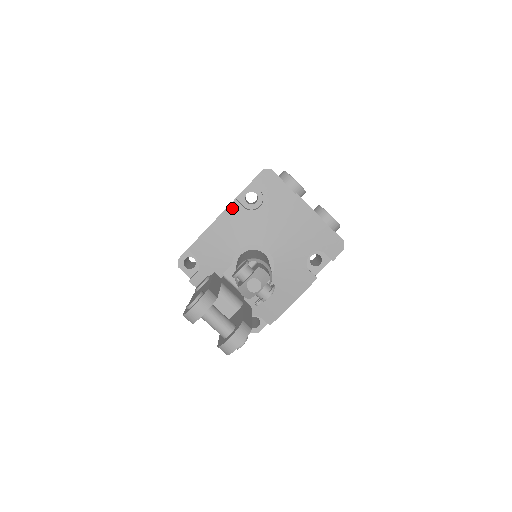
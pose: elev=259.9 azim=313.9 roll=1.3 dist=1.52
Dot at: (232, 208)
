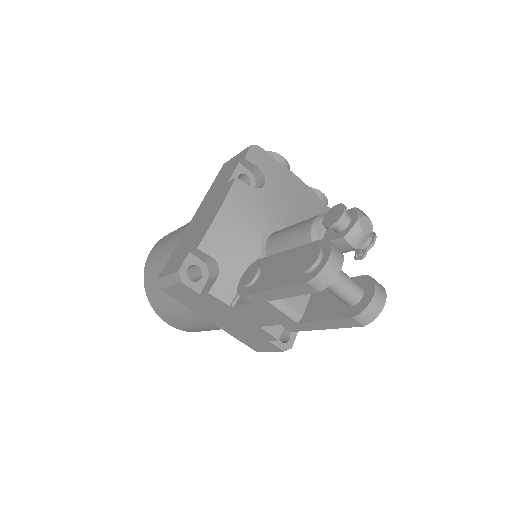
Dot at: (237, 188)
